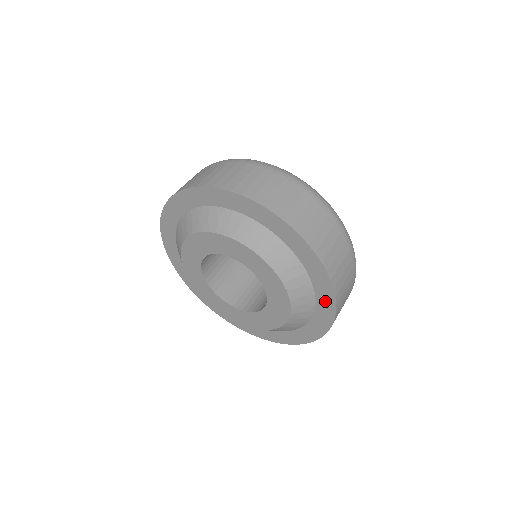
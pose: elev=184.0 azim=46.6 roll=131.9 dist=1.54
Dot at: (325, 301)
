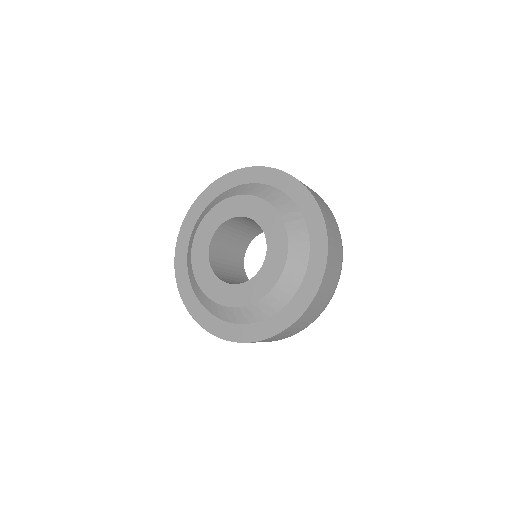
Dot at: (318, 245)
